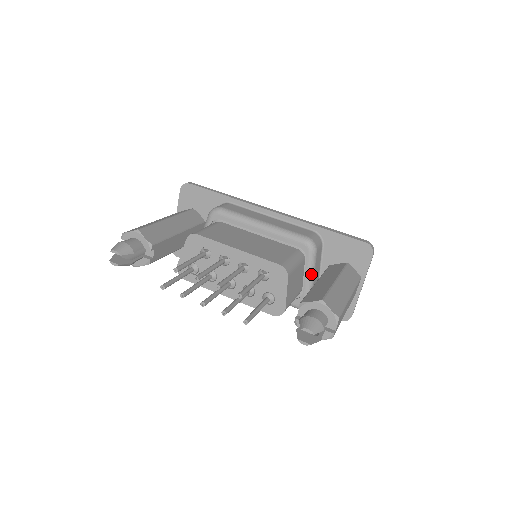
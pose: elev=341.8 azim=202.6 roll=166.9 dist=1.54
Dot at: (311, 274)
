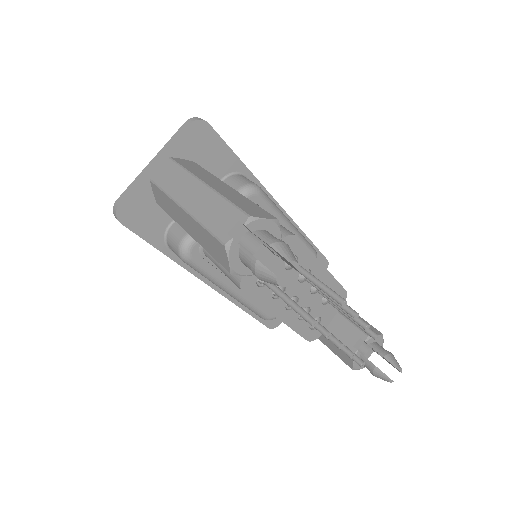
Dot at: occluded
